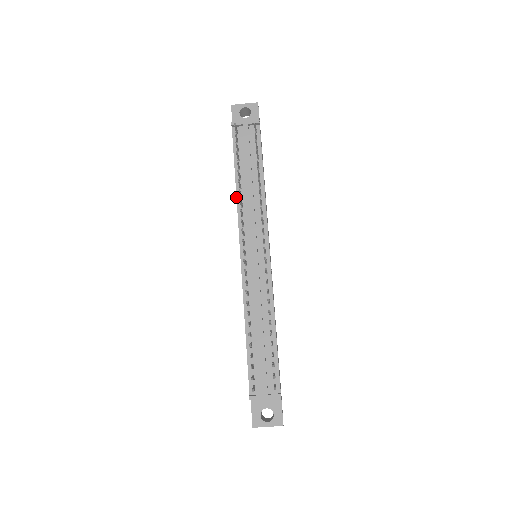
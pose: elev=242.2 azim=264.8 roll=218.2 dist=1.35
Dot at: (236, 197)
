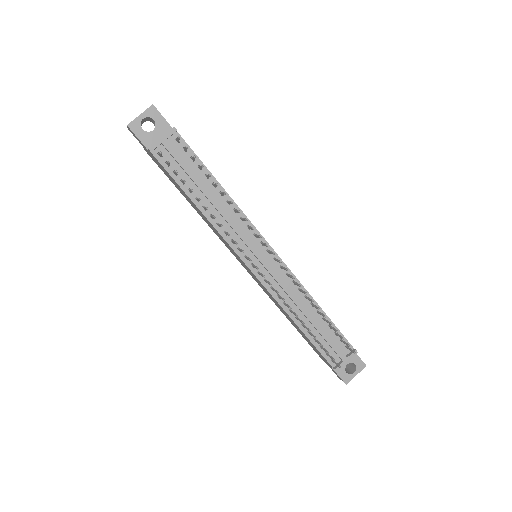
Dot at: (208, 221)
